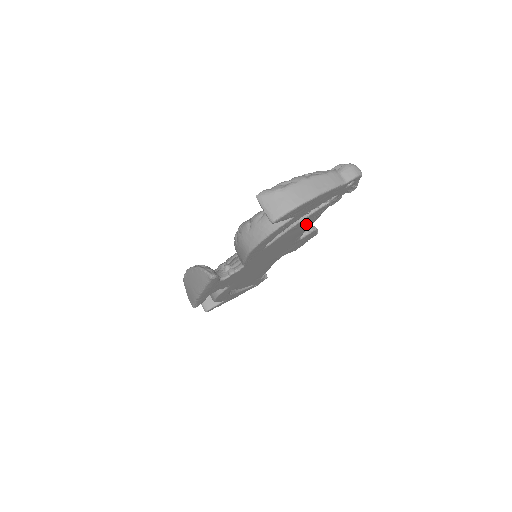
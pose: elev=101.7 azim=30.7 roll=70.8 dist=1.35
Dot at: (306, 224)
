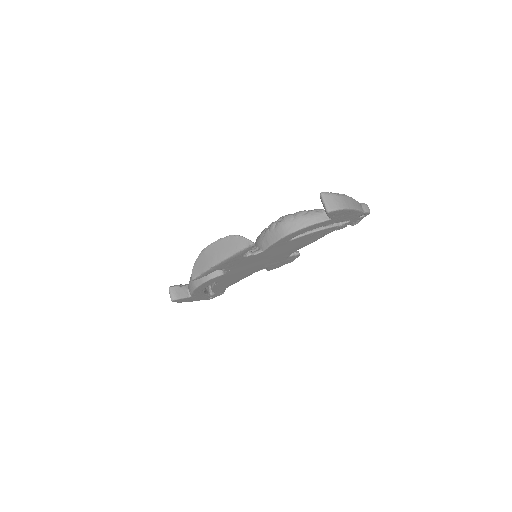
Dot at: (315, 238)
